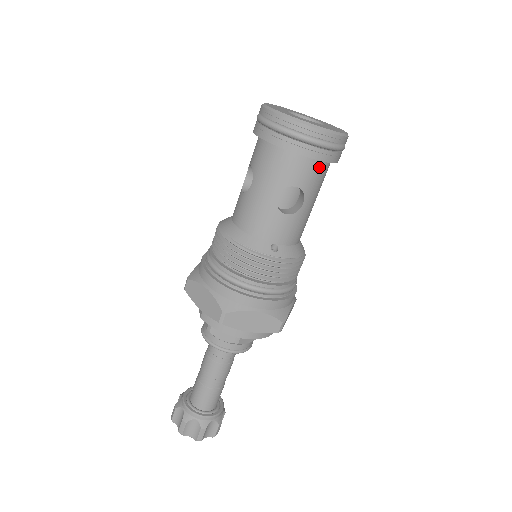
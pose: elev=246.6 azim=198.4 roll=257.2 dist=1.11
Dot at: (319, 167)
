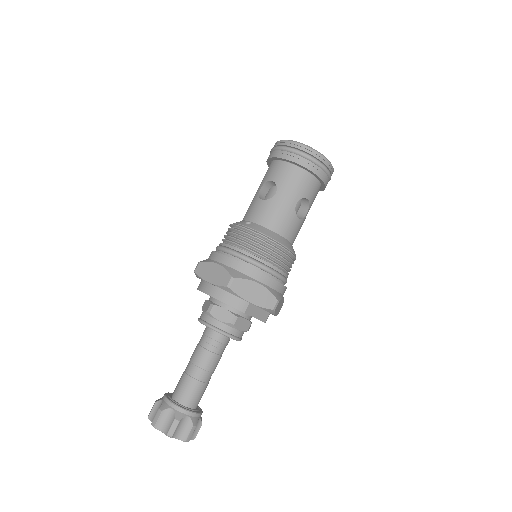
Dot at: (290, 169)
